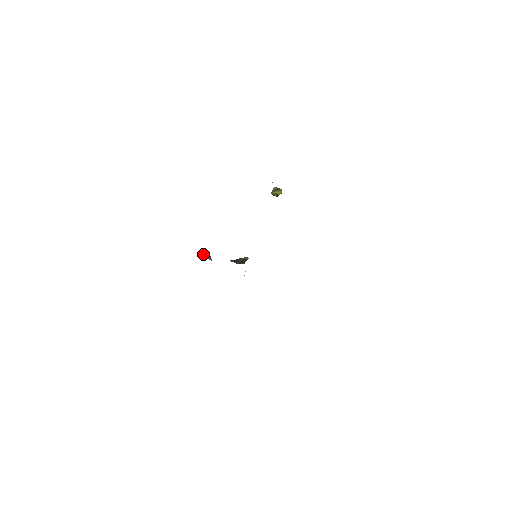
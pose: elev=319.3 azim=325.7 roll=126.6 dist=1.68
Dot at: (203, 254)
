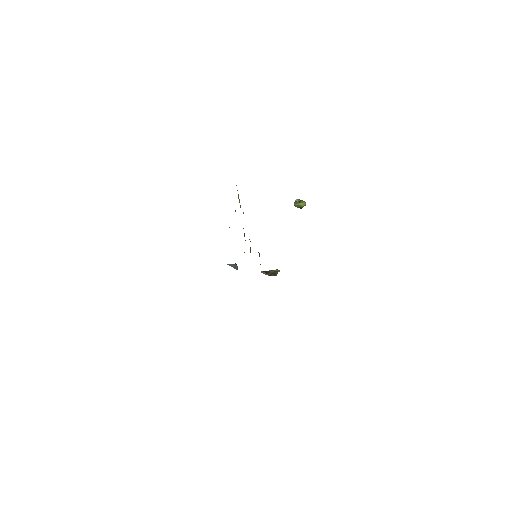
Dot at: (230, 264)
